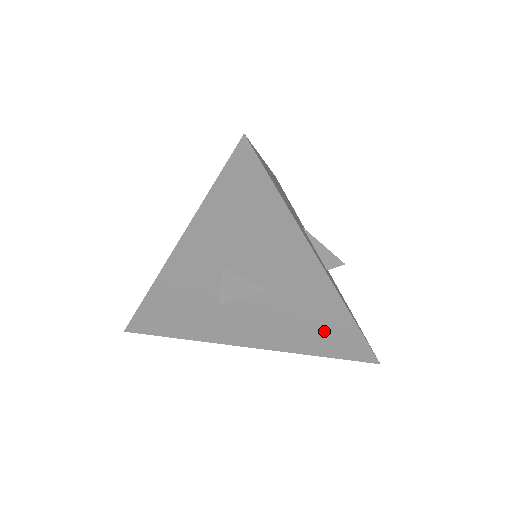
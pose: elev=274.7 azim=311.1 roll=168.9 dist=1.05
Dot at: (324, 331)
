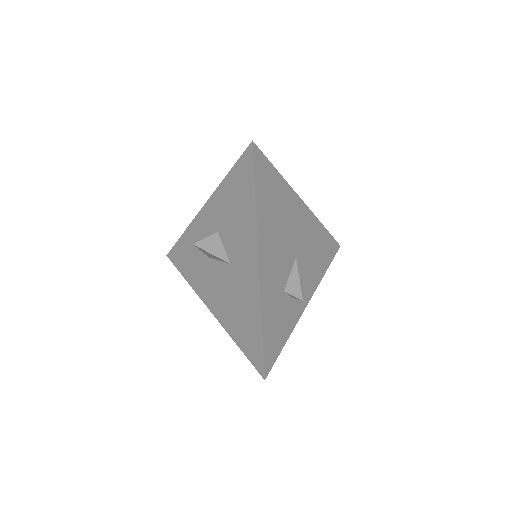
Dot at: (245, 321)
